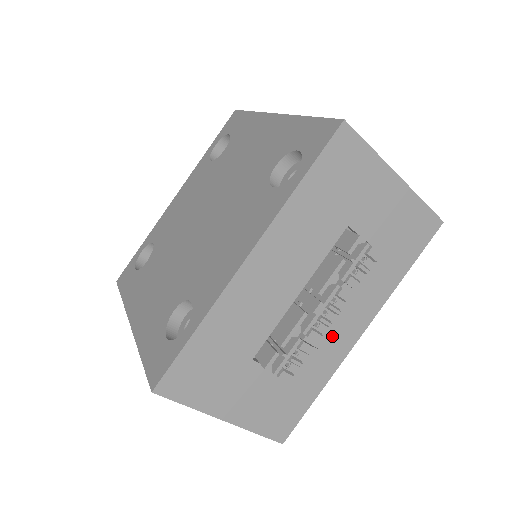
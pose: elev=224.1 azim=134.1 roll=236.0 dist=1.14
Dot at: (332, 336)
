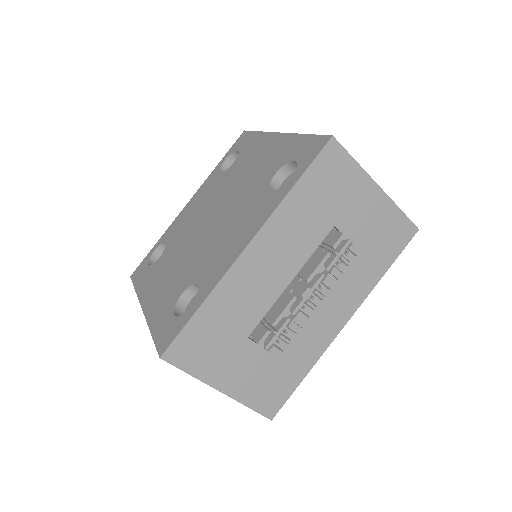
Dot at: (318, 323)
